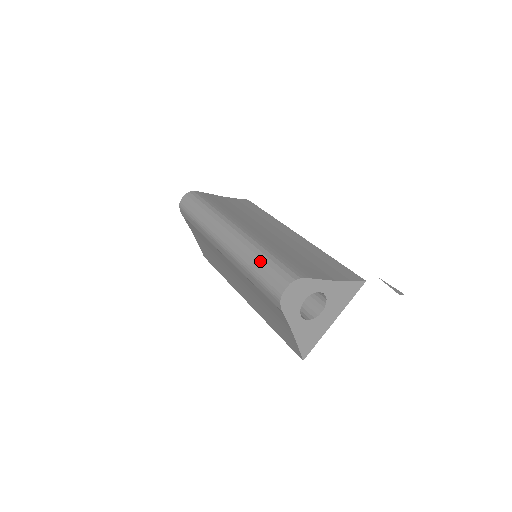
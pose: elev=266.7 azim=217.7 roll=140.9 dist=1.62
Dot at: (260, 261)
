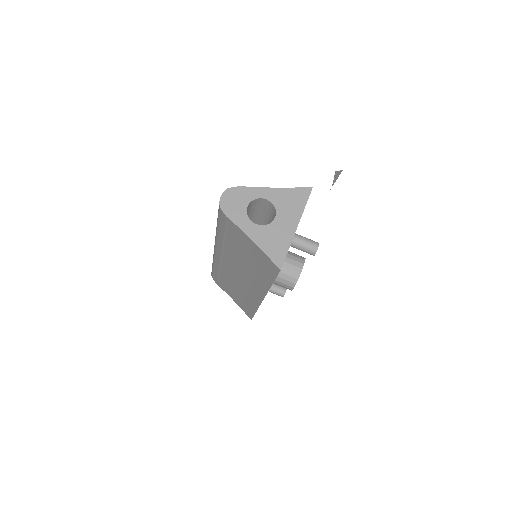
Dot at: occluded
